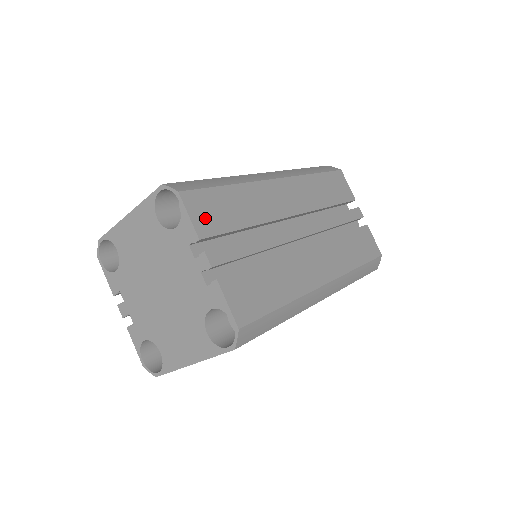
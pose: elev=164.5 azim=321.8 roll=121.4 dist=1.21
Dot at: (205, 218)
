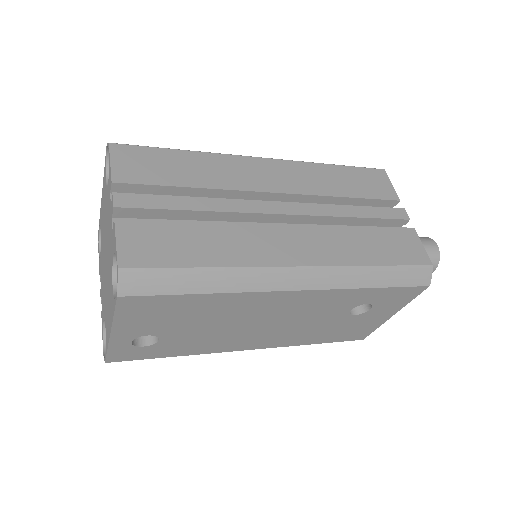
Dot at: (131, 168)
